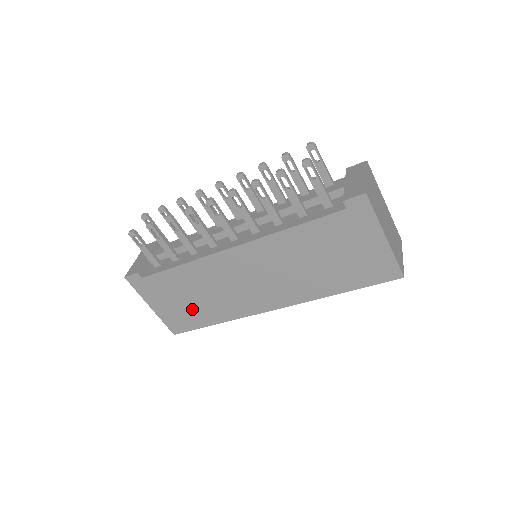
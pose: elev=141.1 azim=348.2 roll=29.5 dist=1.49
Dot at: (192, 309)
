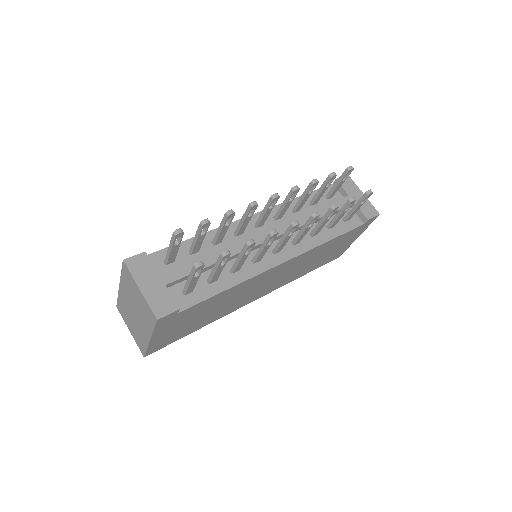
Dot at: (193, 324)
